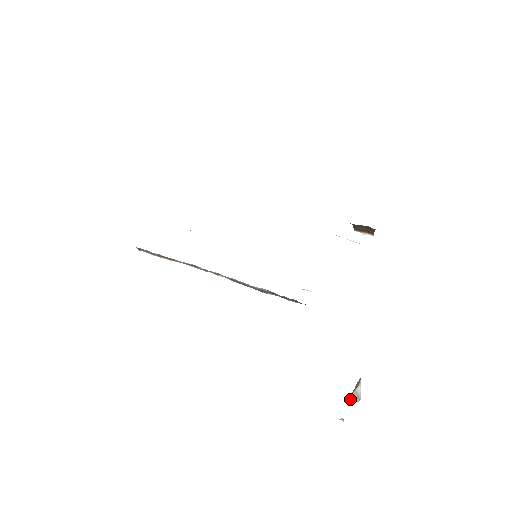
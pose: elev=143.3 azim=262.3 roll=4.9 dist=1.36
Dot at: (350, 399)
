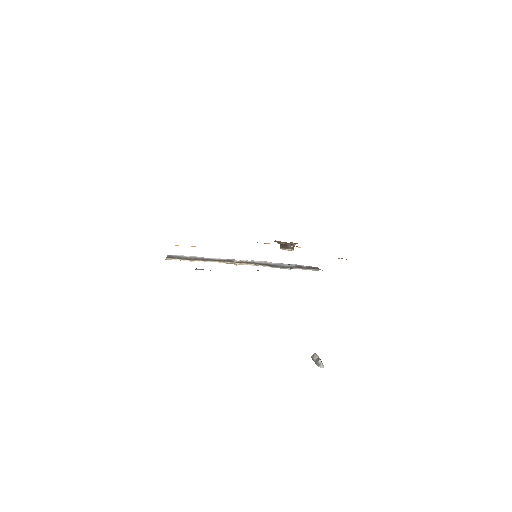
Dot at: (320, 365)
